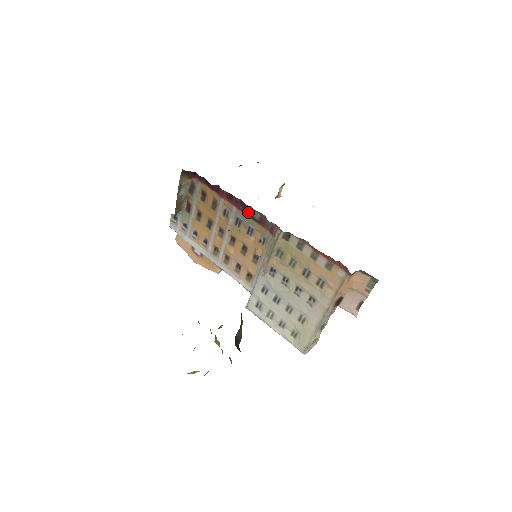
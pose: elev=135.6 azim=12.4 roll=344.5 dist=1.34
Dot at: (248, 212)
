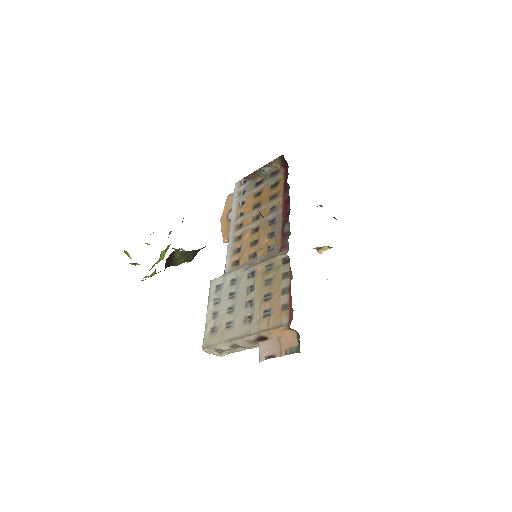
Dot at: (285, 221)
